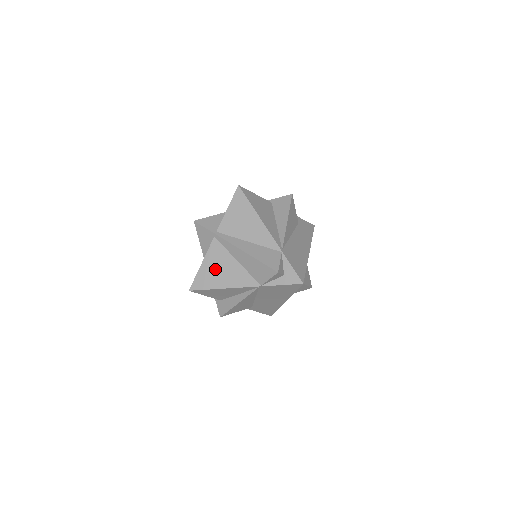
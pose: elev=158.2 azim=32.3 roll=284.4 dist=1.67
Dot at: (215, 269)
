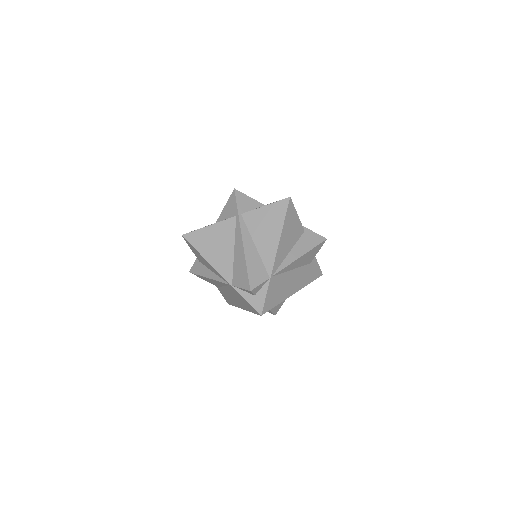
Dot at: (214, 240)
